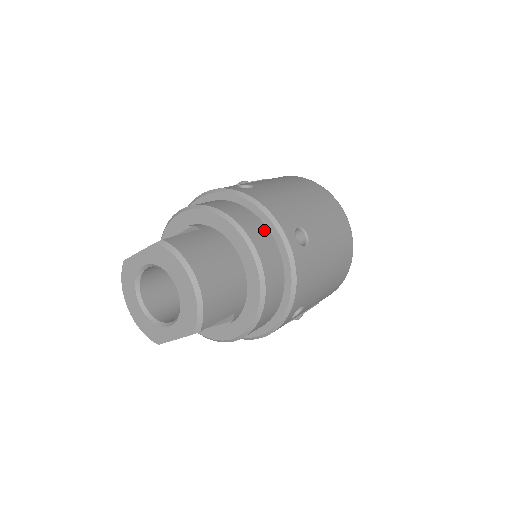
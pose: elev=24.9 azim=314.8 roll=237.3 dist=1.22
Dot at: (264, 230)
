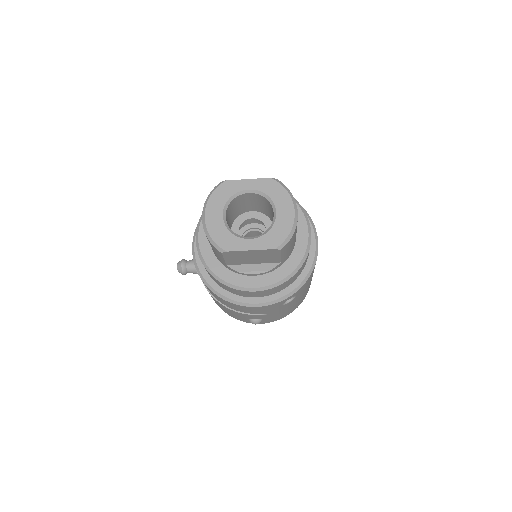
Dot at: occluded
